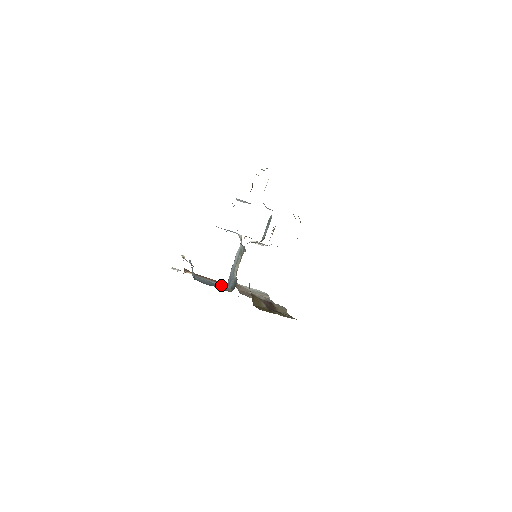
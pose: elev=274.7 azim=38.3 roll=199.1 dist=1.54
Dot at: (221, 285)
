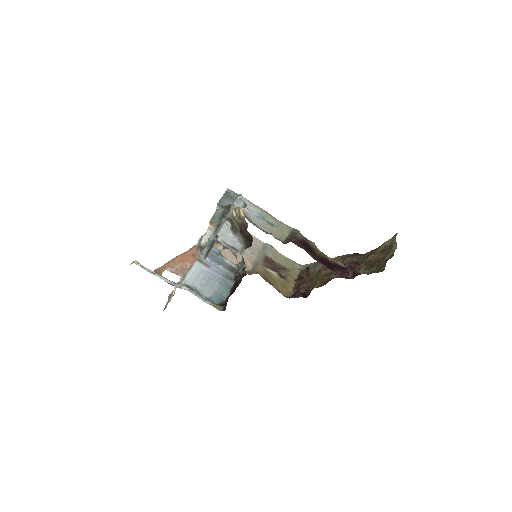
Dot at: (207, 265)
